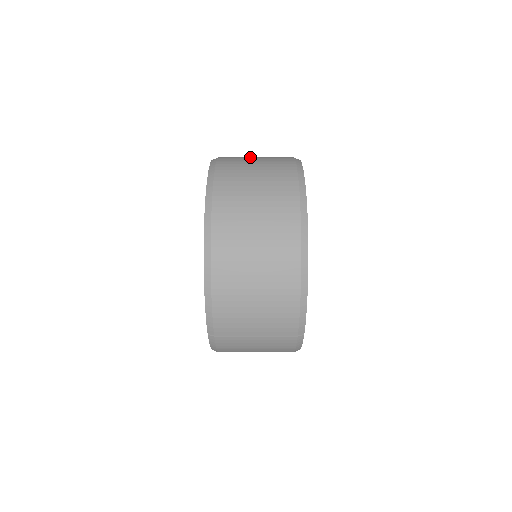
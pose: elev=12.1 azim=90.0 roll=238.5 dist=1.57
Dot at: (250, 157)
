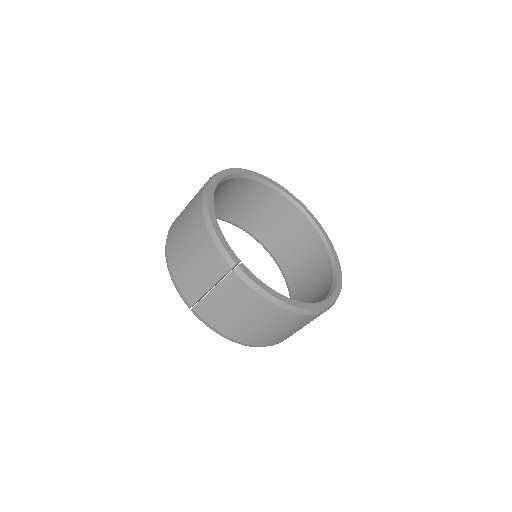
Dot at: occluded
